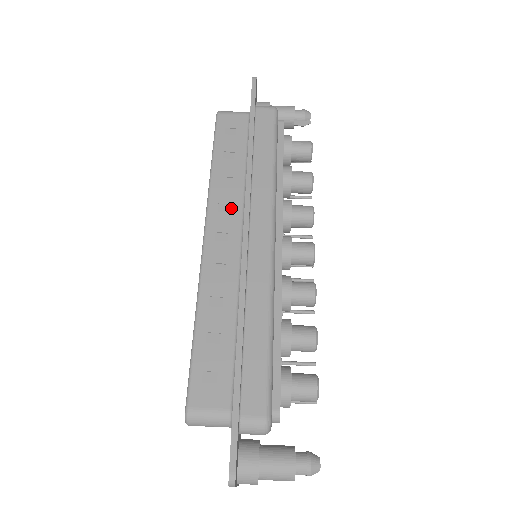
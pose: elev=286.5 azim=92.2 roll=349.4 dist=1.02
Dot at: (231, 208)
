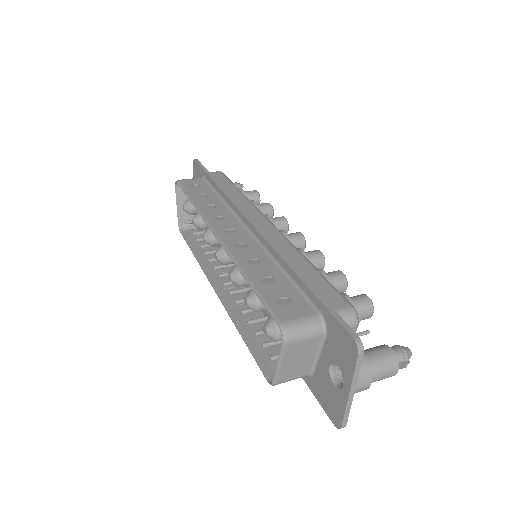
Dot at: (225, 217)
